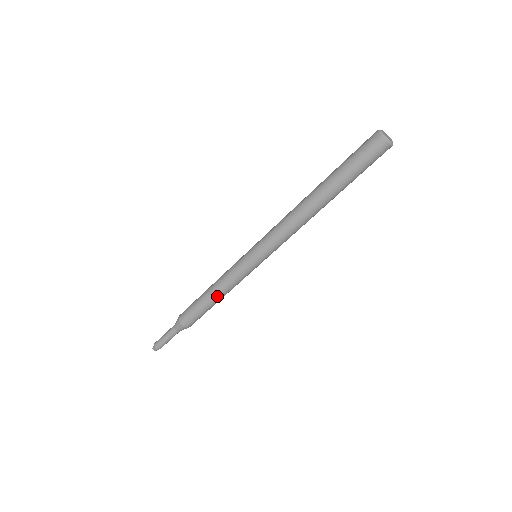
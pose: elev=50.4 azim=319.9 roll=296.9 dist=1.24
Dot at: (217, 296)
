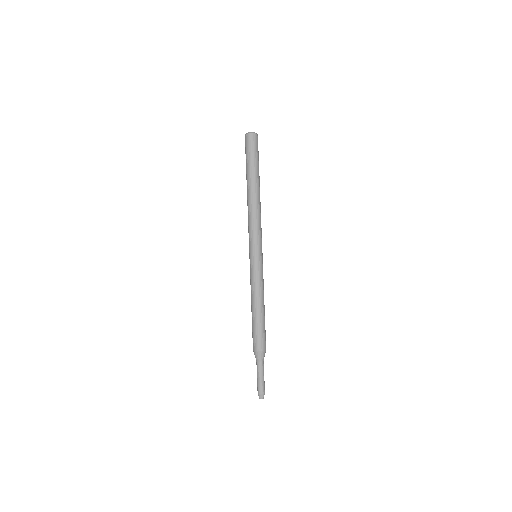
Dot at: (262, 303)
